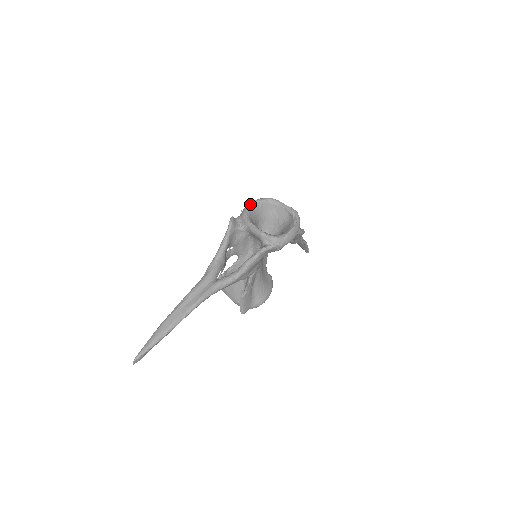
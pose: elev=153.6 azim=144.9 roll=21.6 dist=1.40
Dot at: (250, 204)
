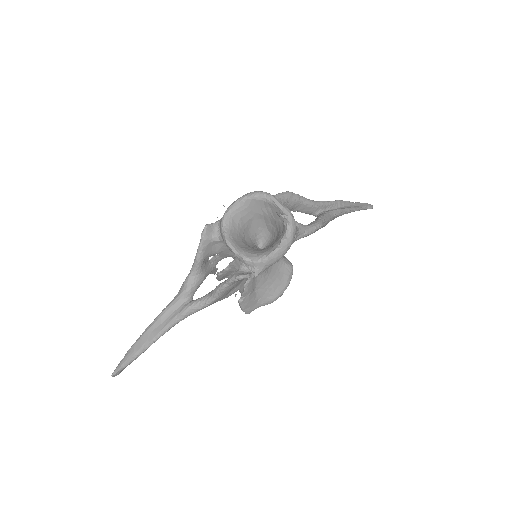
Dot at: (234, 203)
